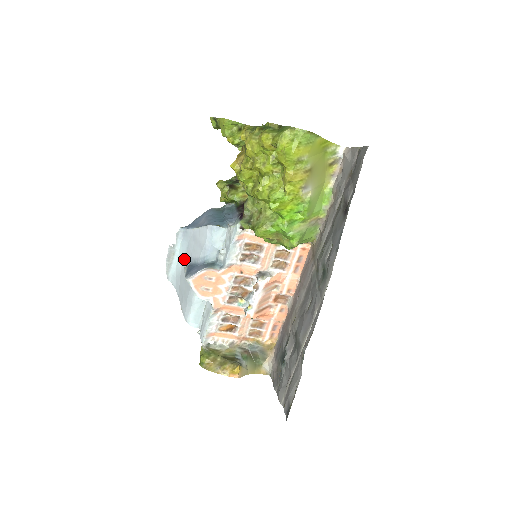
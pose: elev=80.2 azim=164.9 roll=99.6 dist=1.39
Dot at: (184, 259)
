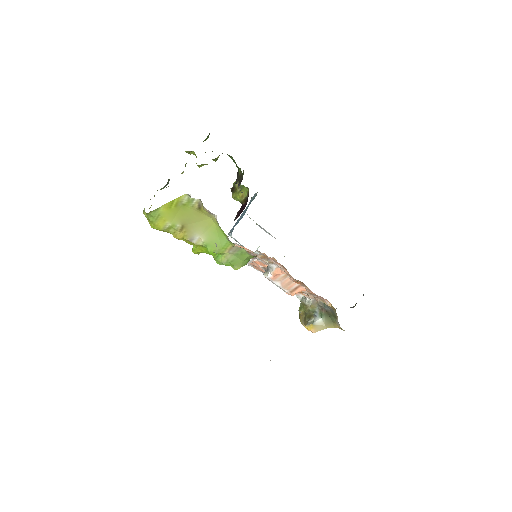
Dot at: occluded
